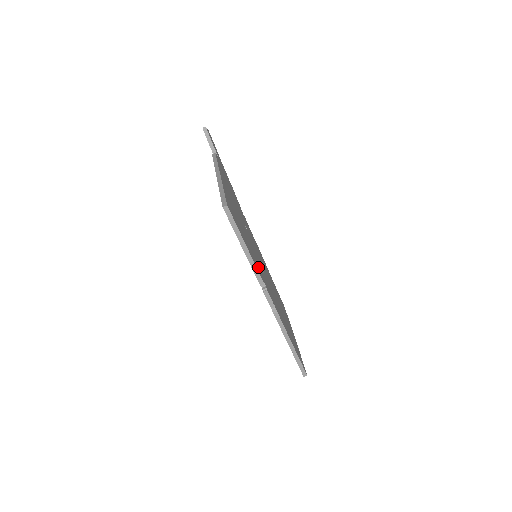
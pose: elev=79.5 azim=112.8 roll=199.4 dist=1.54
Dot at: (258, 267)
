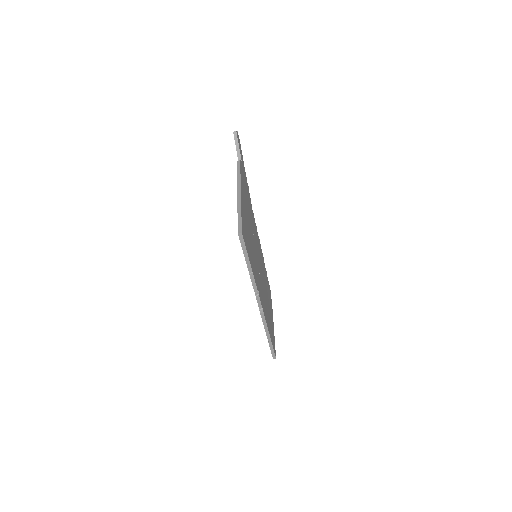
Dot at: (256, 275)
